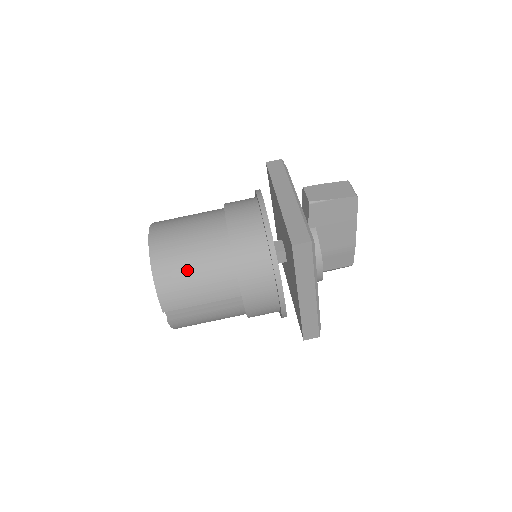
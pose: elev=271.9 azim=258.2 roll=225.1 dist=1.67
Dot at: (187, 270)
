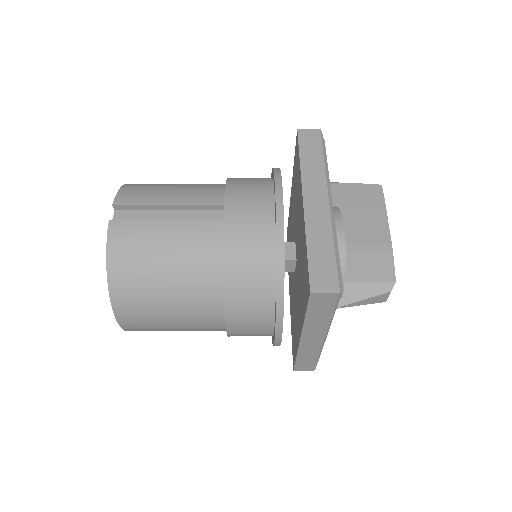
Dot at: (169, 184)
